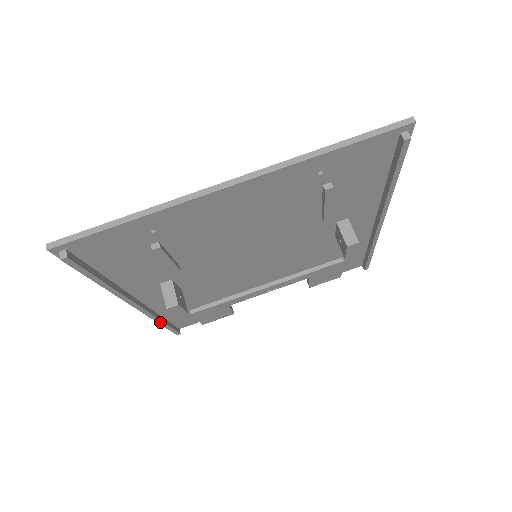
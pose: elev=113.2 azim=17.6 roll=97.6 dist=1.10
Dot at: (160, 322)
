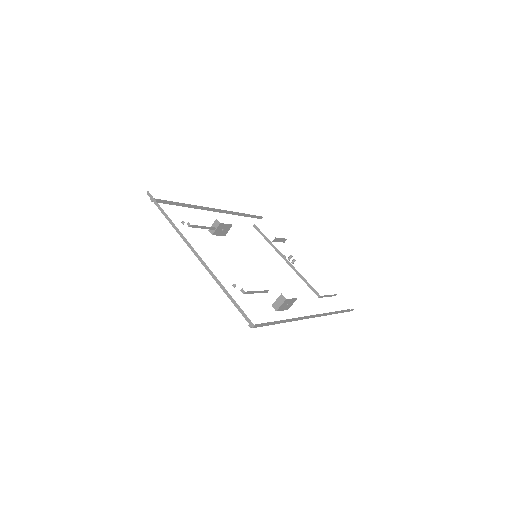
Dot at: (238, 214)
